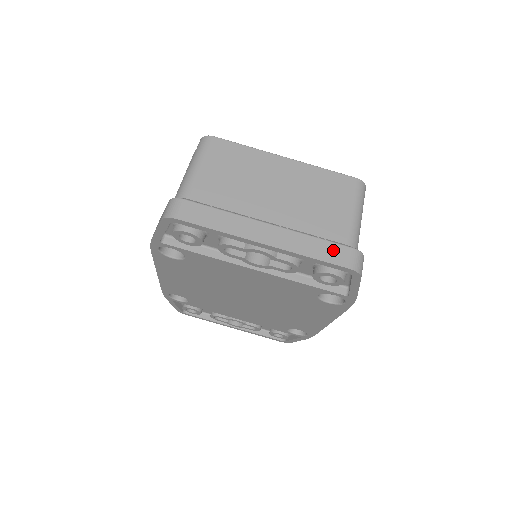
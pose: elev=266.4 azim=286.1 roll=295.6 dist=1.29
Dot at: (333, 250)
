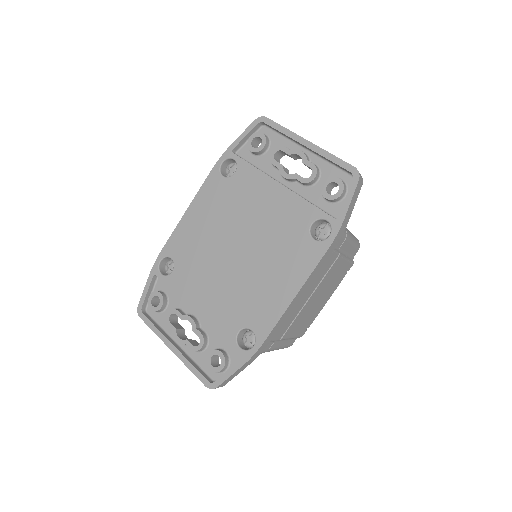
Dot at: occluded
